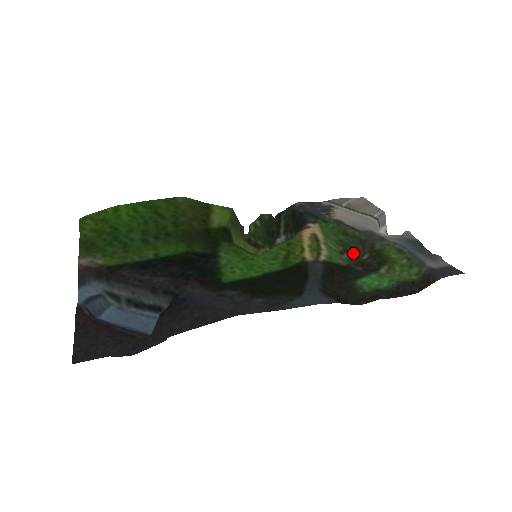
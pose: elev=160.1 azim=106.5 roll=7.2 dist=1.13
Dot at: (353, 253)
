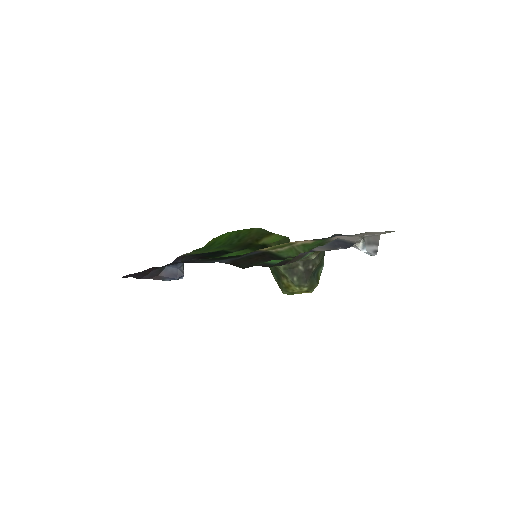
Dot at: occluded
